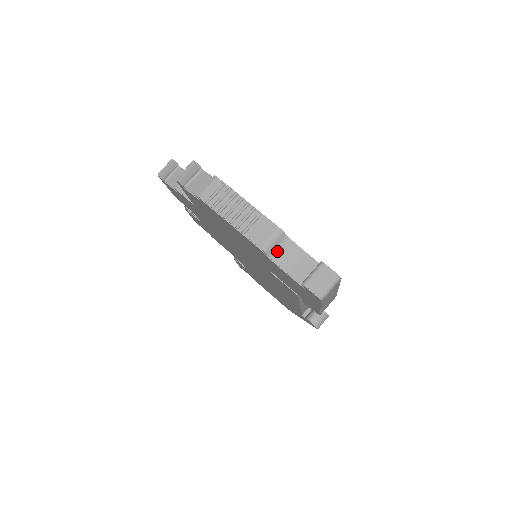
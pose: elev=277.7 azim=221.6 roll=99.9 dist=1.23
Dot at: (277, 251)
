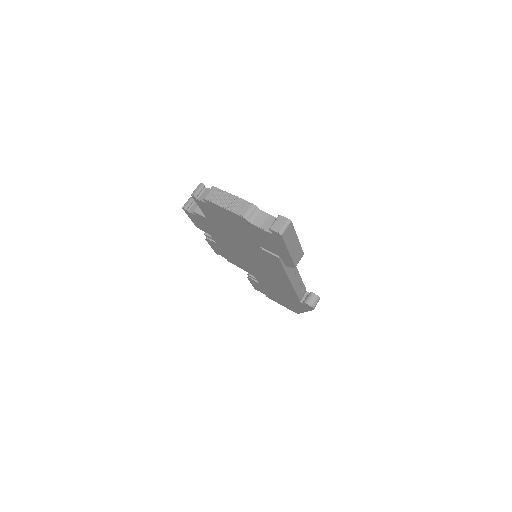
Dot at: (254, 218)
